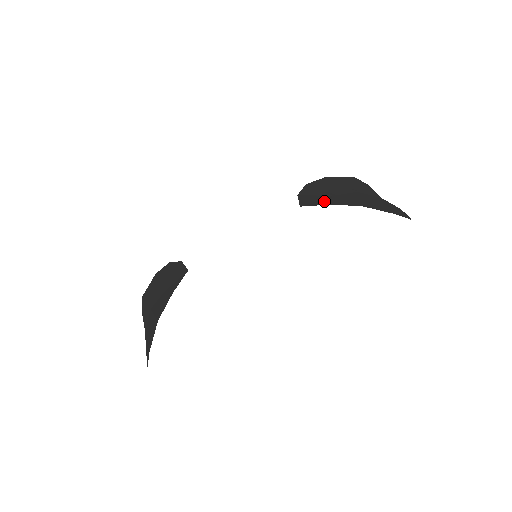
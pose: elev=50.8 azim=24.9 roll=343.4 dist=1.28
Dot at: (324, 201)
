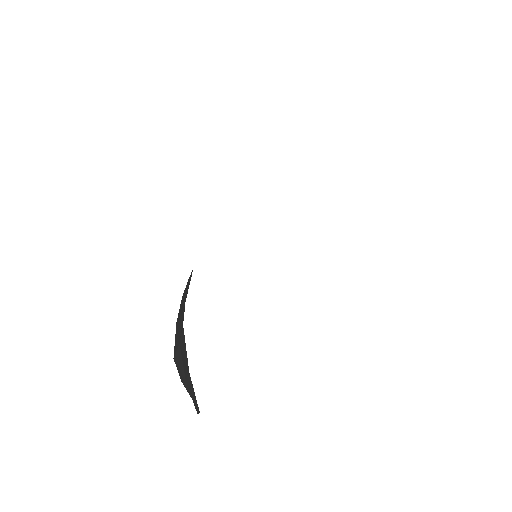
Dot at: occluded
